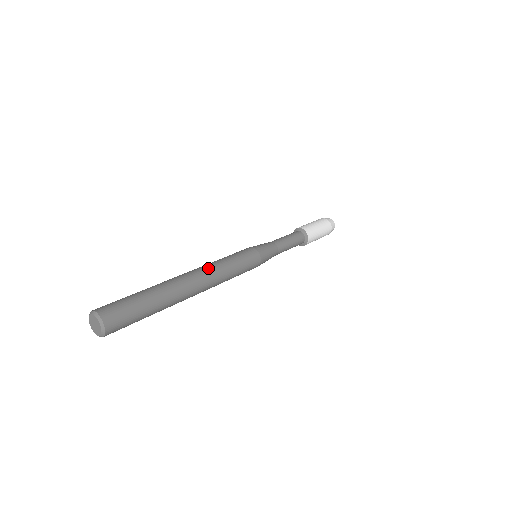
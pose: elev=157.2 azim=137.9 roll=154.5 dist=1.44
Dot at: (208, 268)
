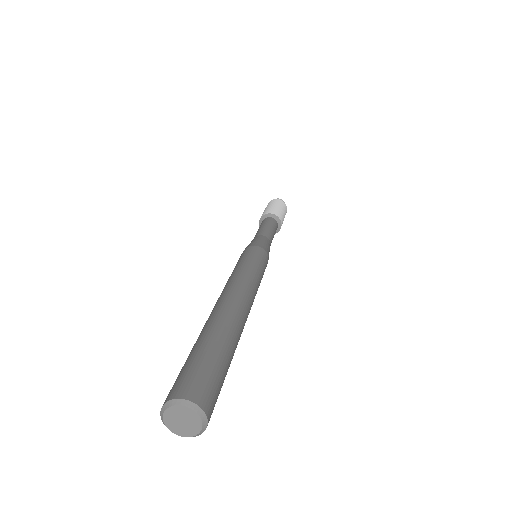
Dot at: (239, 283)
